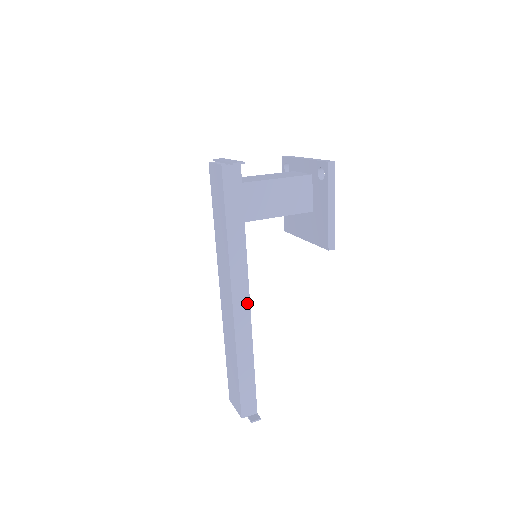
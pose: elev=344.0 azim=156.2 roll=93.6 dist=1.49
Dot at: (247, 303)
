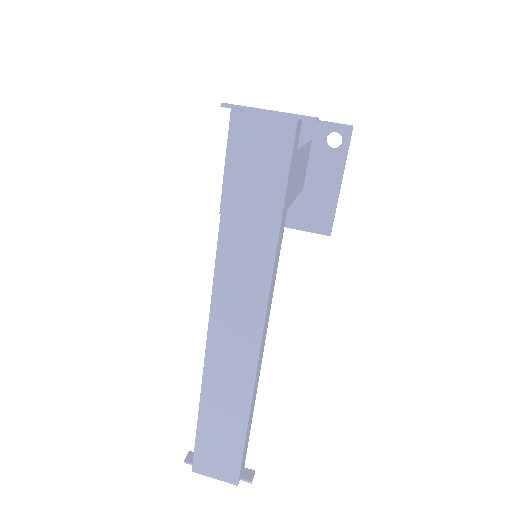
Dot at: (267, 326)
